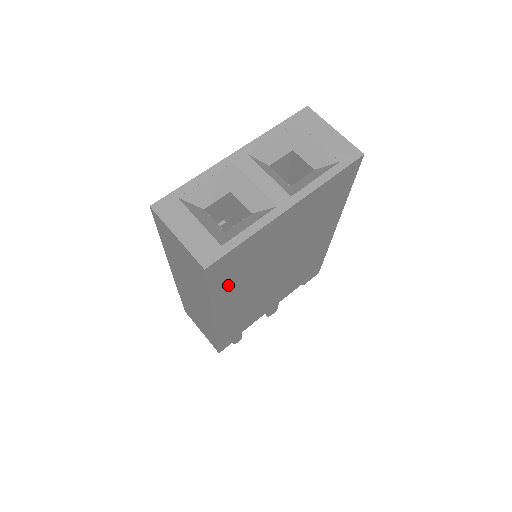
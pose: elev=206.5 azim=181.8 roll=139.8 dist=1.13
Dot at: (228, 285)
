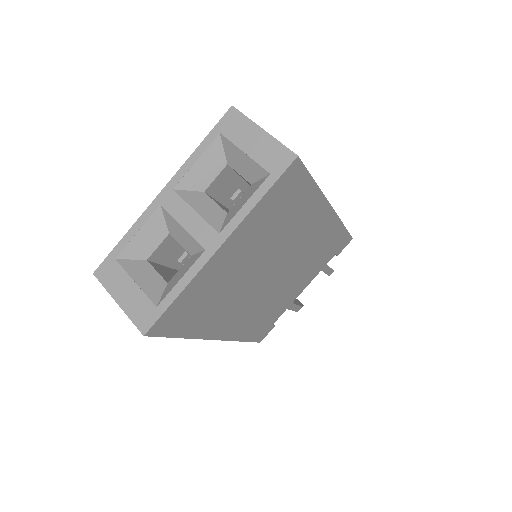
Dot at: (201, 320)
